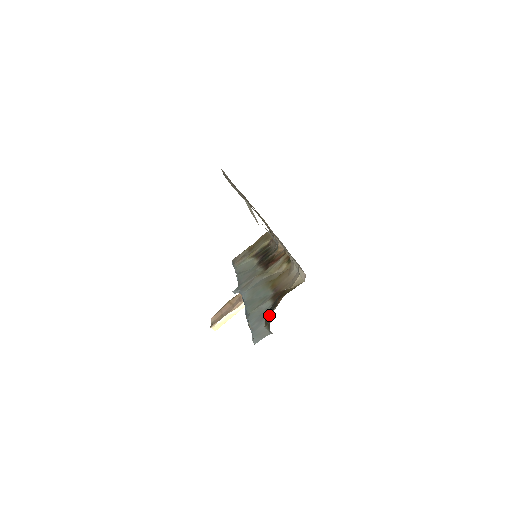
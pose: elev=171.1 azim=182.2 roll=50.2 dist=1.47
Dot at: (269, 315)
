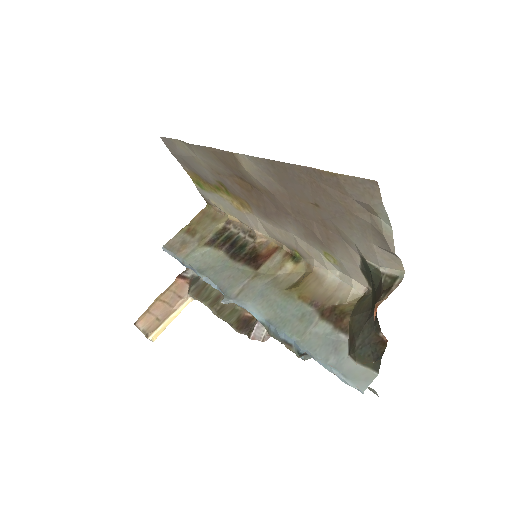
Dot at: (367, 351)
